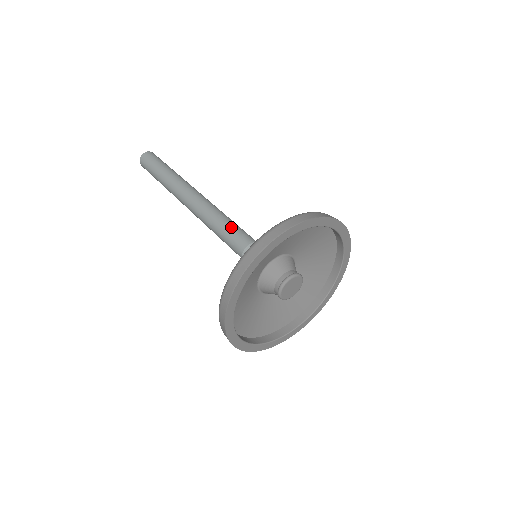
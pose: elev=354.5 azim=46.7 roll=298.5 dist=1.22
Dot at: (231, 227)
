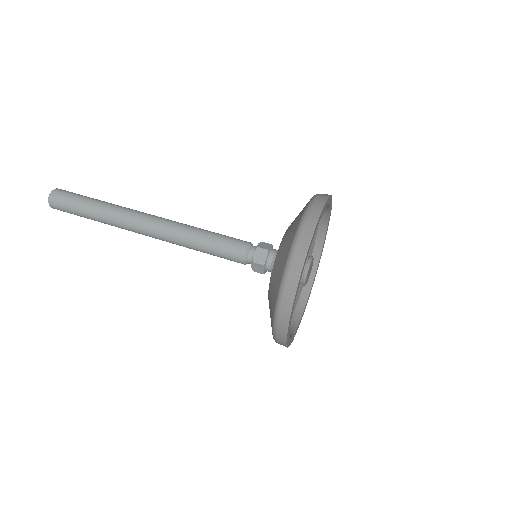
Dot at: (217, 238)
